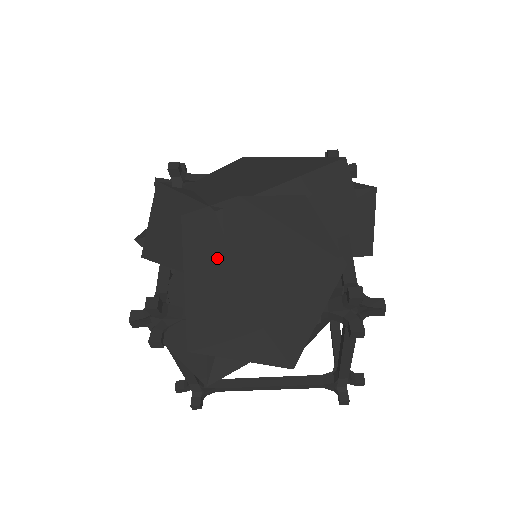
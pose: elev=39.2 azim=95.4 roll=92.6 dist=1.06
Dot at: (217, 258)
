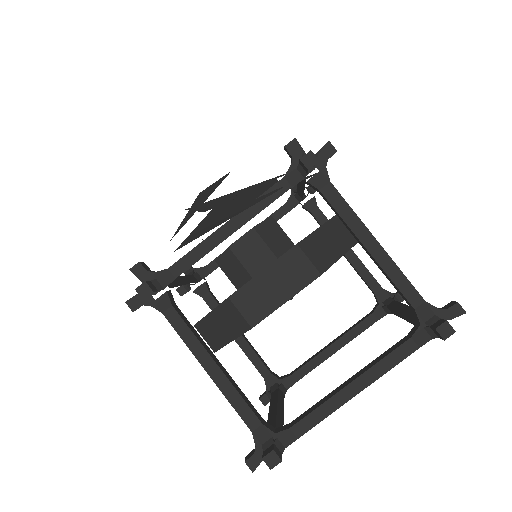
Dot at: (187, 220)
